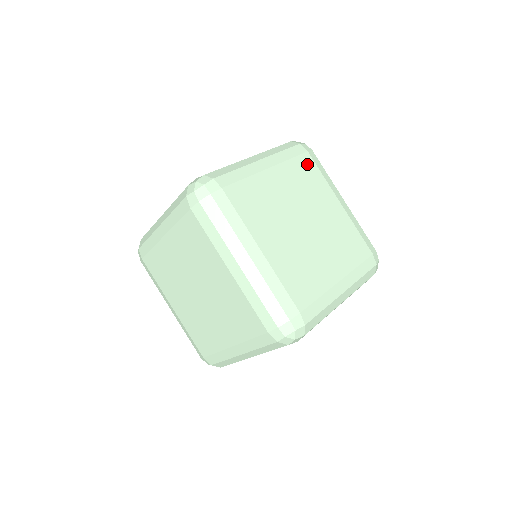
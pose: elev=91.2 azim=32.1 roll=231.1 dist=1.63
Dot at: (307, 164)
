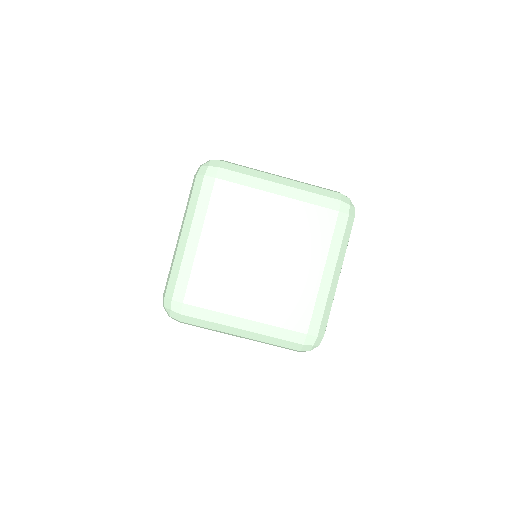
Dot at: (224, 193)
